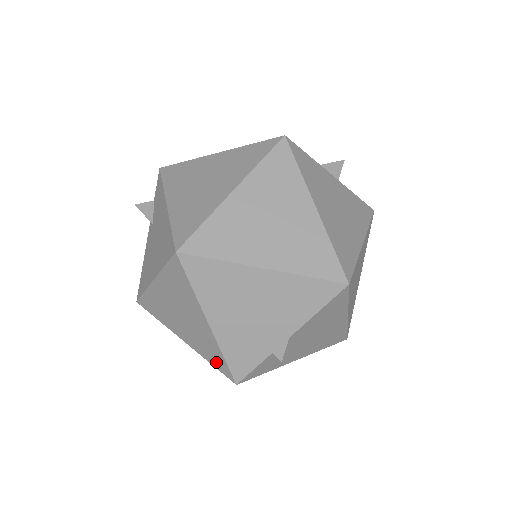
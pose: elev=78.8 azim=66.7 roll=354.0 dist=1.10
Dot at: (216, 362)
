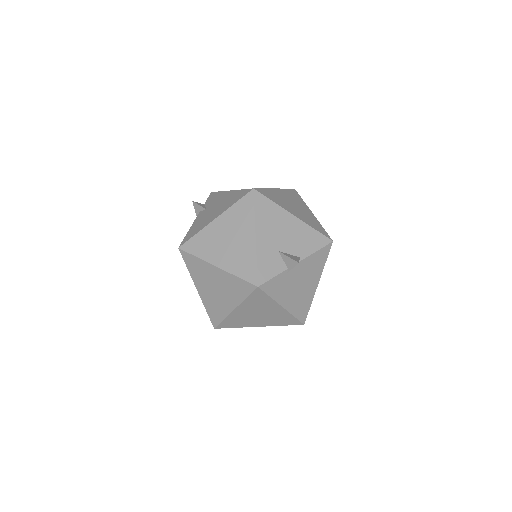
Dot at: (246, 272)
